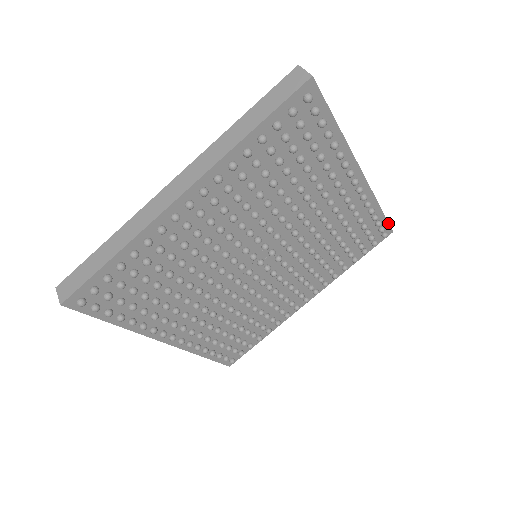
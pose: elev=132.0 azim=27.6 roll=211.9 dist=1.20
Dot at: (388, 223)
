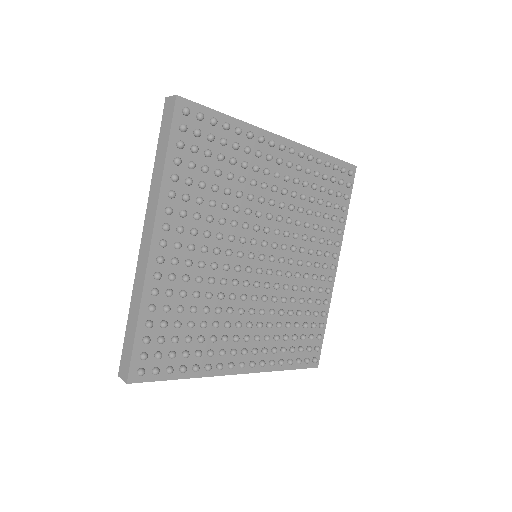
Dot at: occluded
